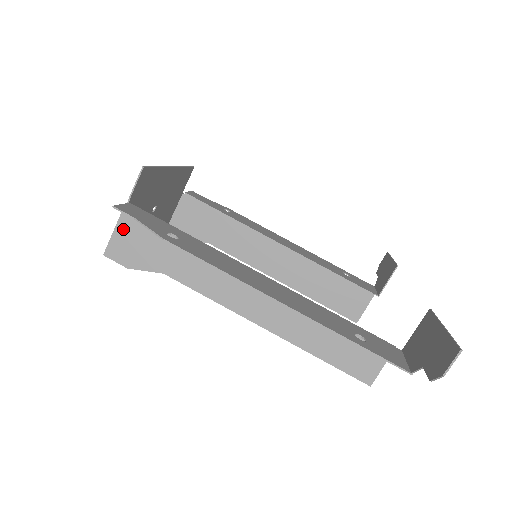
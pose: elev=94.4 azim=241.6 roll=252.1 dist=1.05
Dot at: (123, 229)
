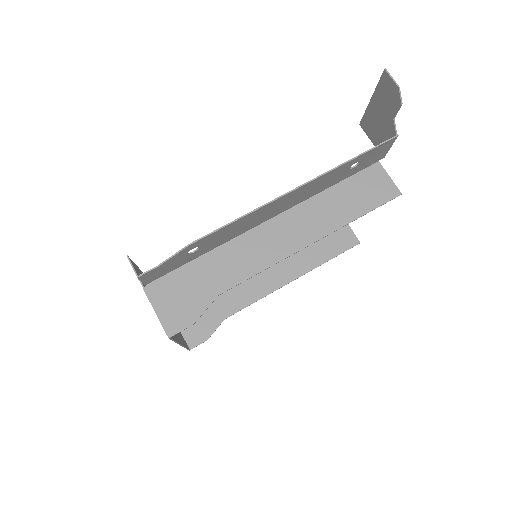
Dot at: (160, 304)
